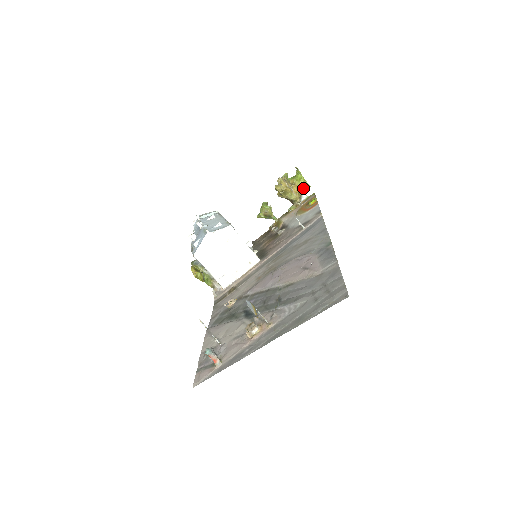
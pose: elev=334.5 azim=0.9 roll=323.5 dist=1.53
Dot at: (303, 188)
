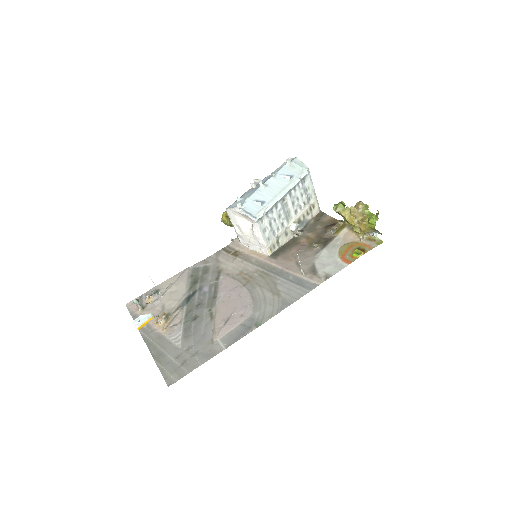
Dot at: (374, 230)
